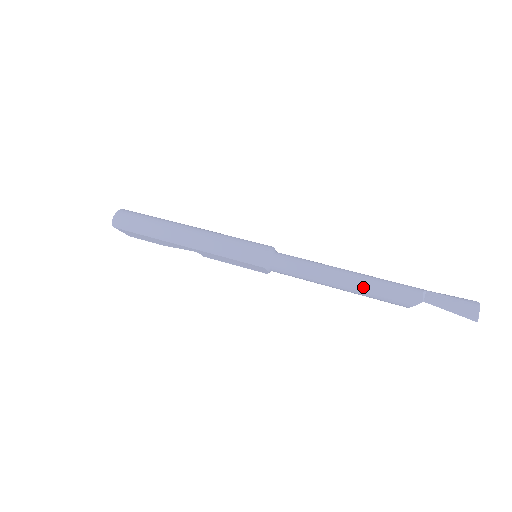
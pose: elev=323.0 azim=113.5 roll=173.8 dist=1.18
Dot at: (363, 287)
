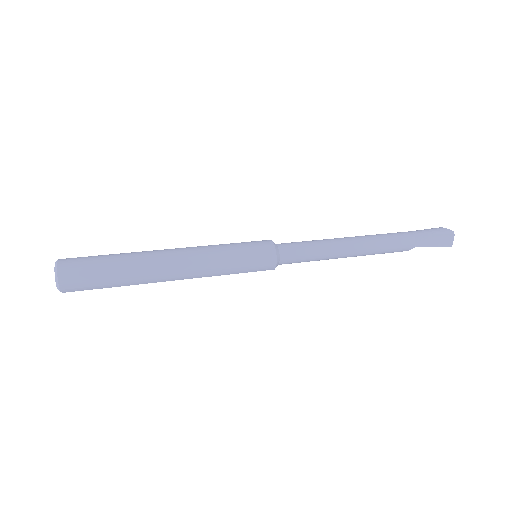
Dot at: (368, 253)
